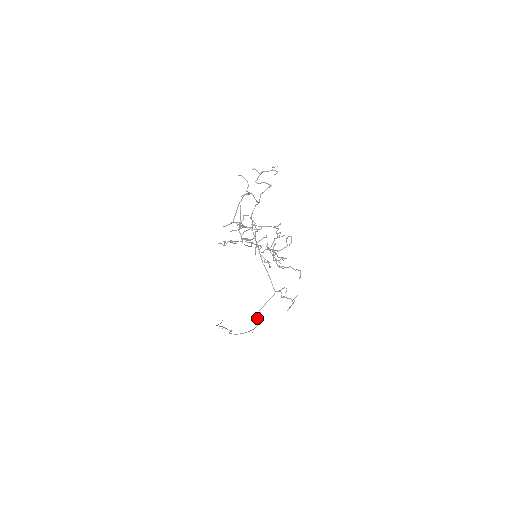
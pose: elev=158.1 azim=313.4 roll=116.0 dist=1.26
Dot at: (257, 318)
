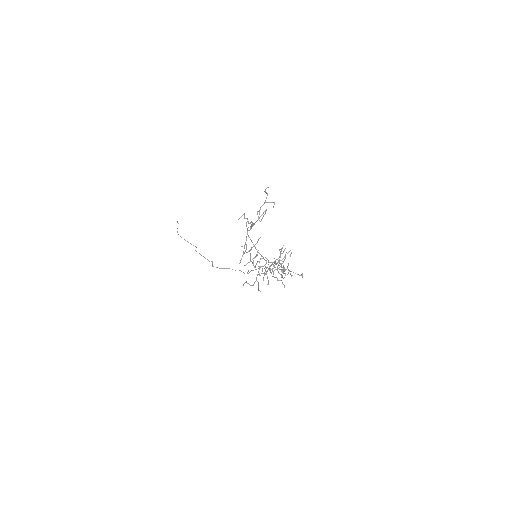
Dot at: occluded
